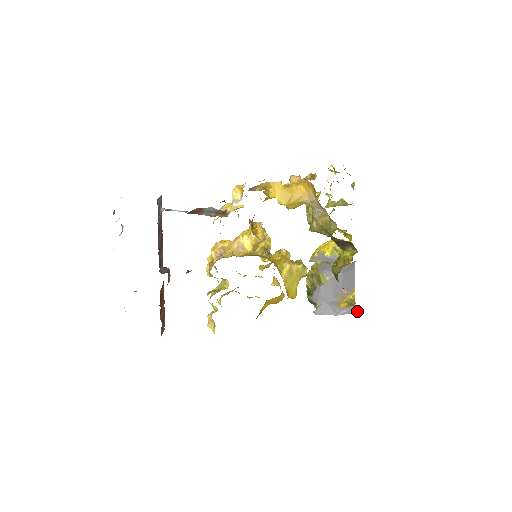
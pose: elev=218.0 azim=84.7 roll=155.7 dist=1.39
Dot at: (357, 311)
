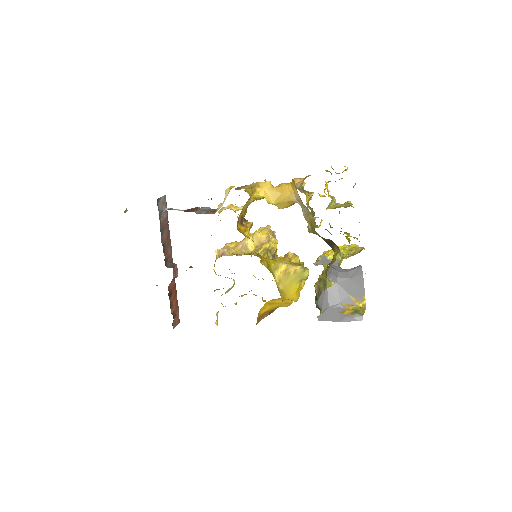
Dot at: (362, 319)
